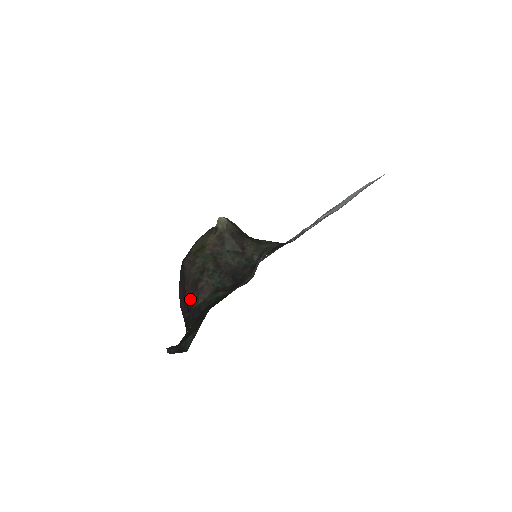
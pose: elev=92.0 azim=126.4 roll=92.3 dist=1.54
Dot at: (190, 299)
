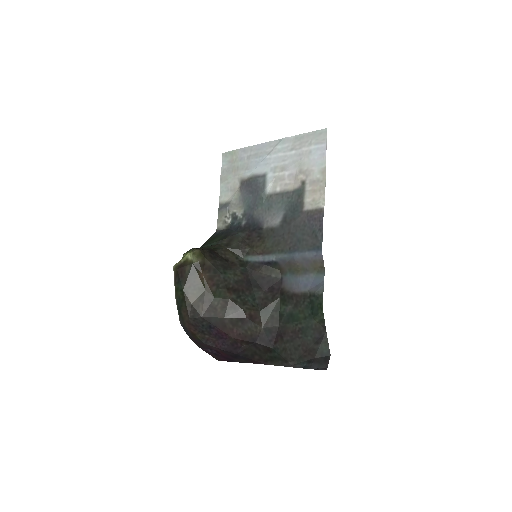
Dot at: (243, 334)
